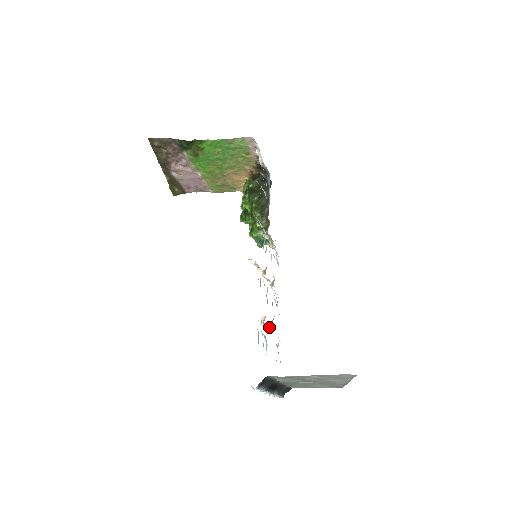
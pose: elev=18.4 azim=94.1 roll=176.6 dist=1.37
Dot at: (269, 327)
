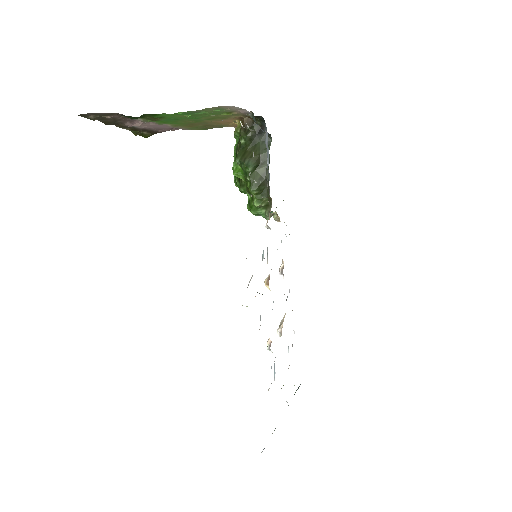
Dot at: (279, 332)
